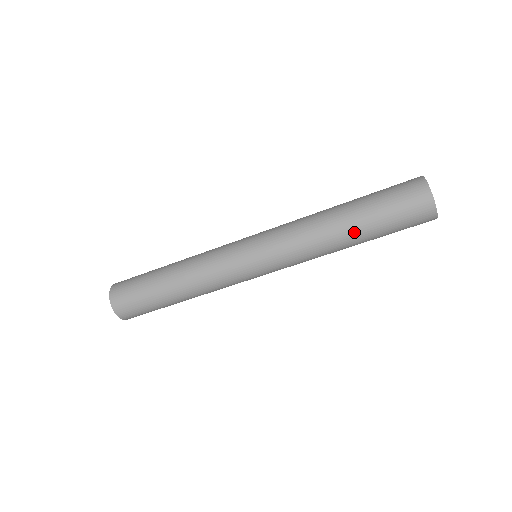
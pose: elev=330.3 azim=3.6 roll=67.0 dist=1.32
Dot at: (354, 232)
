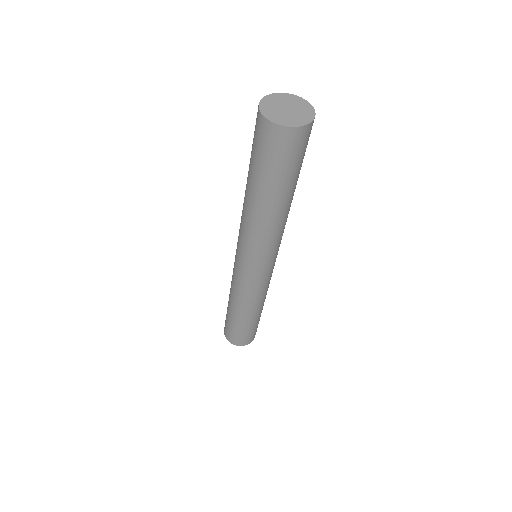
Dot at: (285, 200)
